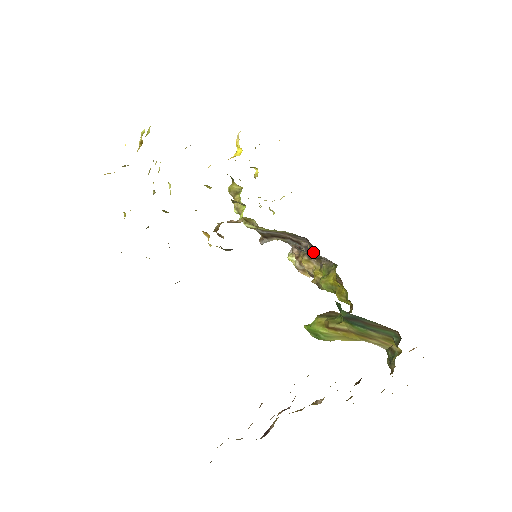
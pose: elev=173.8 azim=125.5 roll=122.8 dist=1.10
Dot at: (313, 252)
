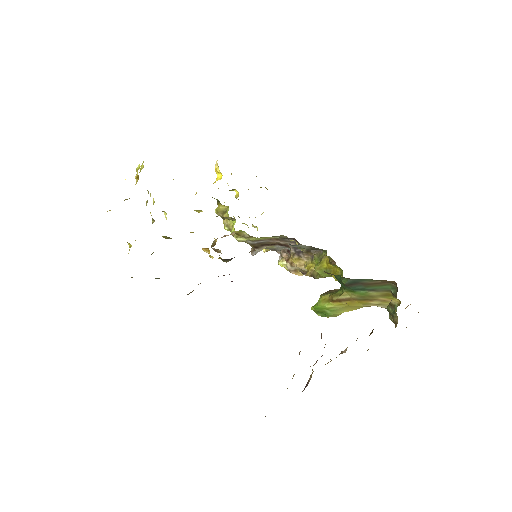
Dot at: occluded
